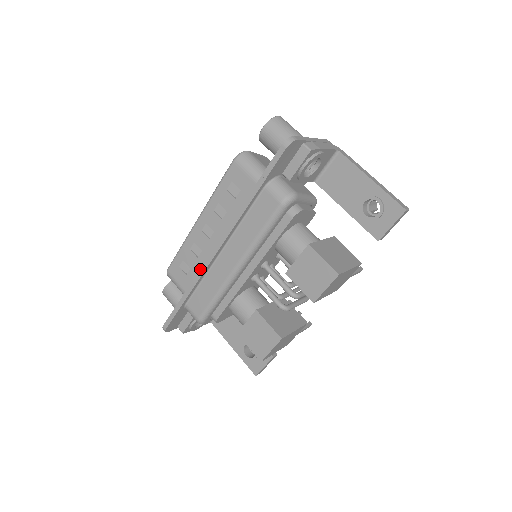
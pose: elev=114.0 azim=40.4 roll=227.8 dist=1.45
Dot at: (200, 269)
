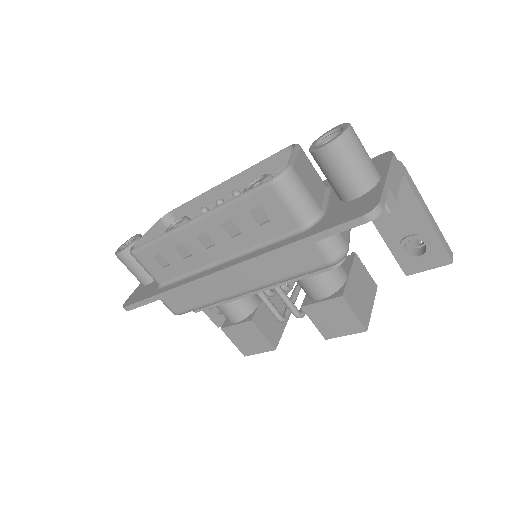
Dot at: (191, 282)
